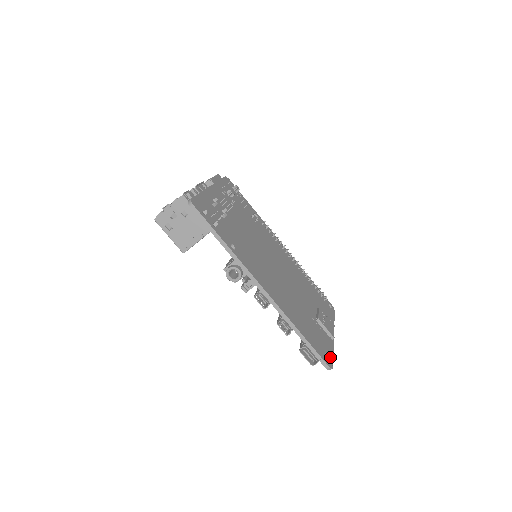
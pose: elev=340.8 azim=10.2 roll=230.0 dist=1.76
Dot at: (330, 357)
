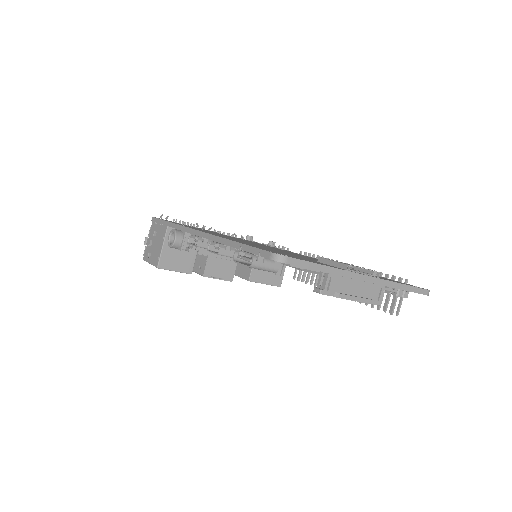
Dot at: occluded
